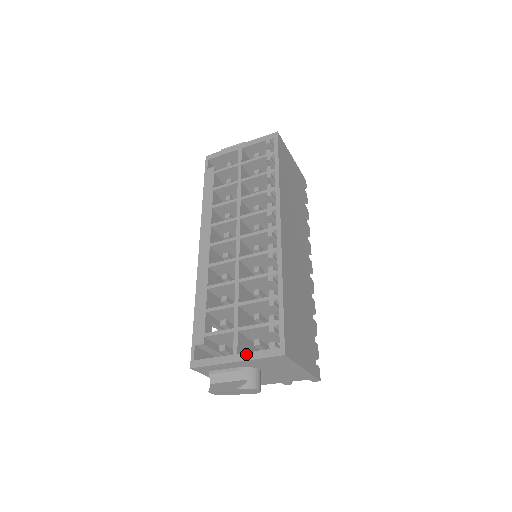
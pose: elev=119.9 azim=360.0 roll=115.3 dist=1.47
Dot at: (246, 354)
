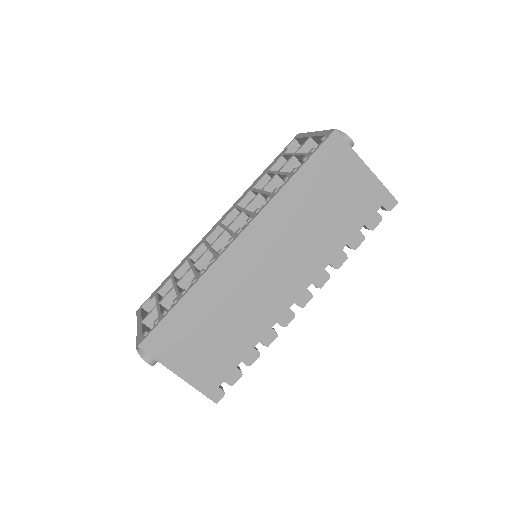
Dot at: (141, 326)
